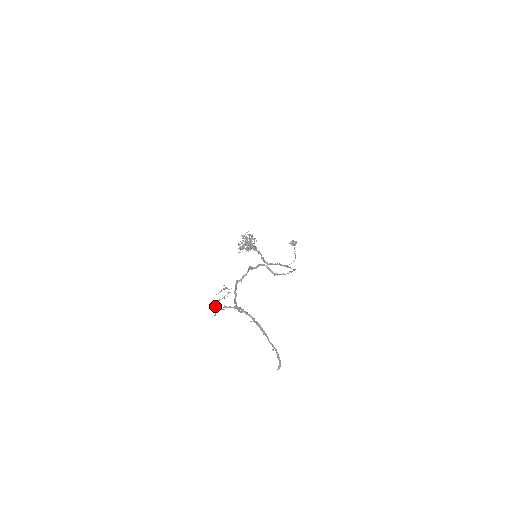
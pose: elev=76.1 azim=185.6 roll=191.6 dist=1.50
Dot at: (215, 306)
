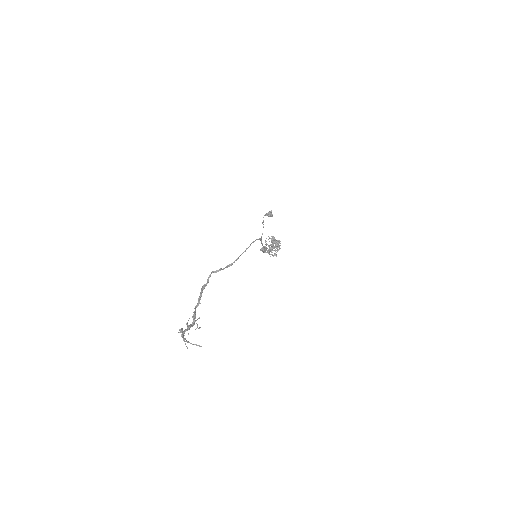
Dot at: occluded
